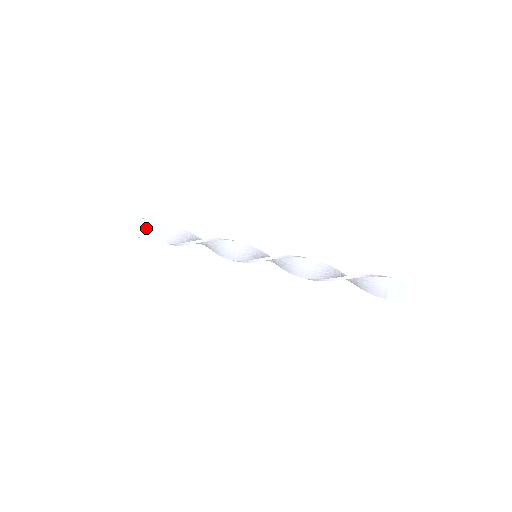
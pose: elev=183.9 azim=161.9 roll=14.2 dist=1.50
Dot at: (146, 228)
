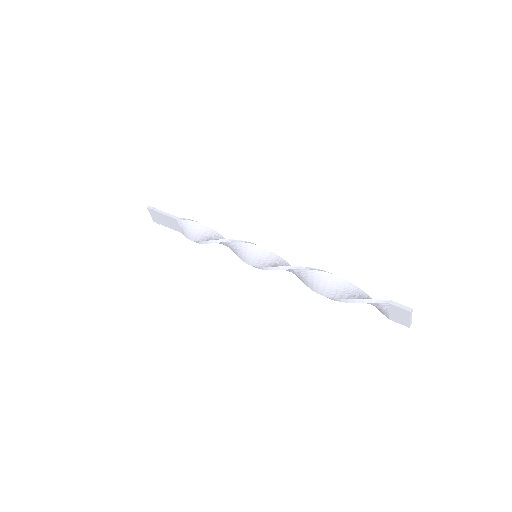
Dot at: (160, 218)
